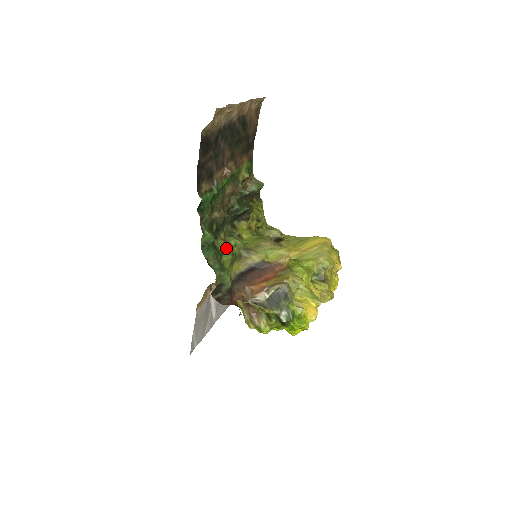
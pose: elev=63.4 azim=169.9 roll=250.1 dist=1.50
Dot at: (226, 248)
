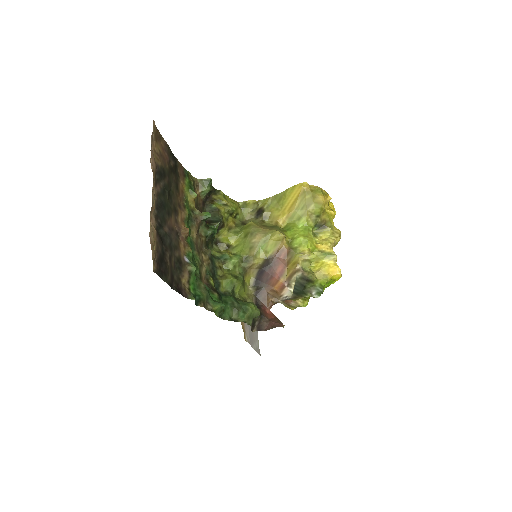
Dot at: (232, 283)
